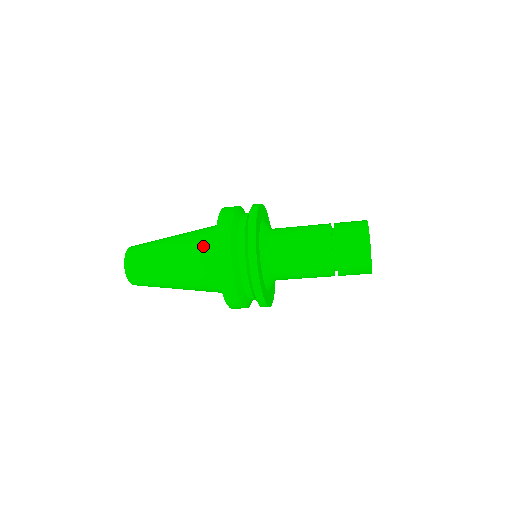
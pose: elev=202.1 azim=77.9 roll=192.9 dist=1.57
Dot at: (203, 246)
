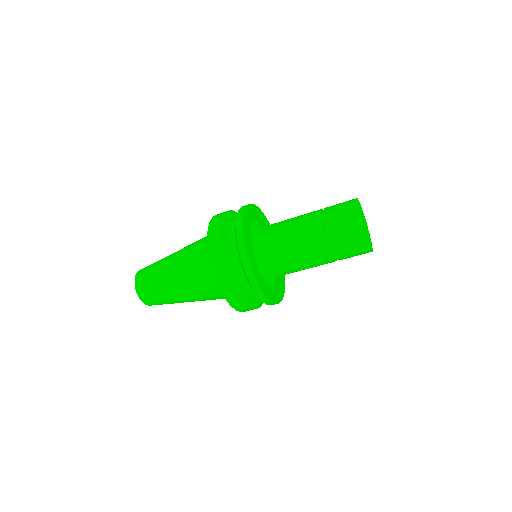
Dot at: (201, 247)
